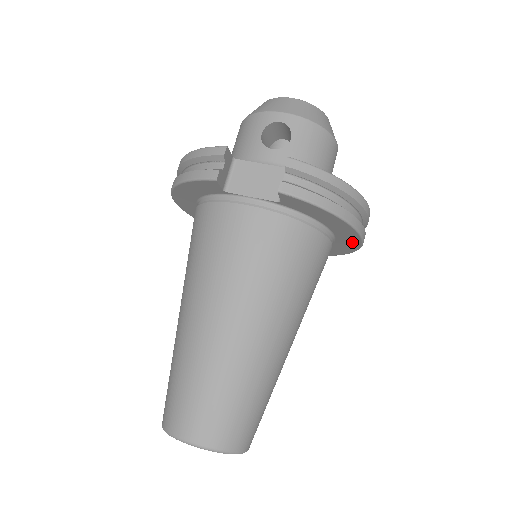
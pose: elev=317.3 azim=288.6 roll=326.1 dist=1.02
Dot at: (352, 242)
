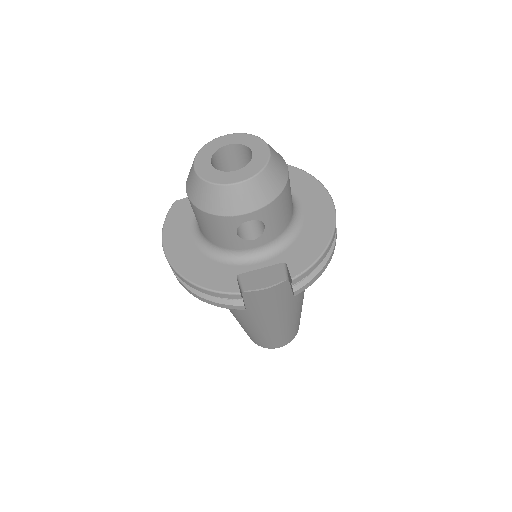
Dot at: occluded
